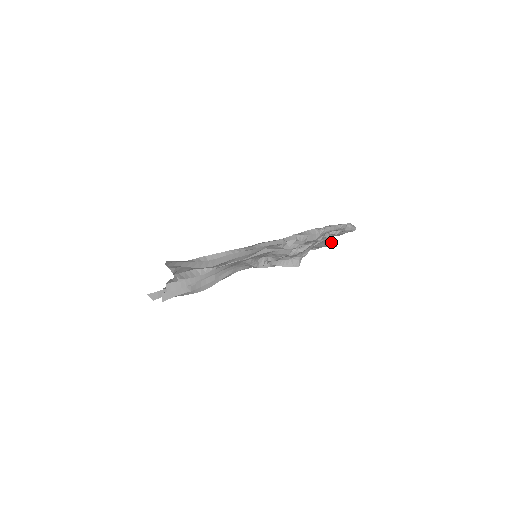
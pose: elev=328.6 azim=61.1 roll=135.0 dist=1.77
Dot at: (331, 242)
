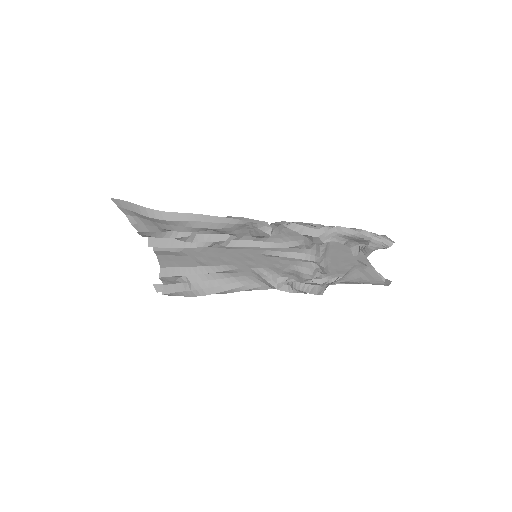
Dot at: (375, 274)
